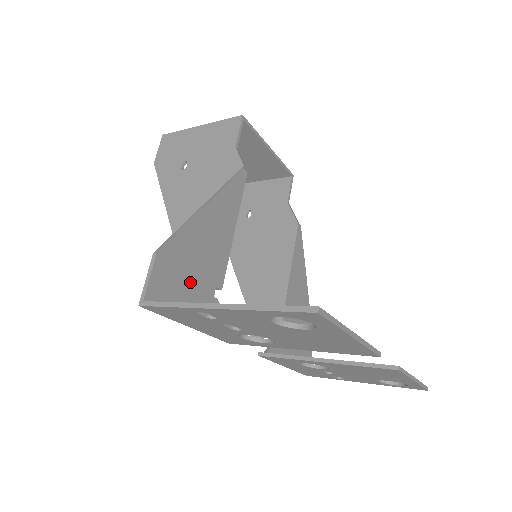
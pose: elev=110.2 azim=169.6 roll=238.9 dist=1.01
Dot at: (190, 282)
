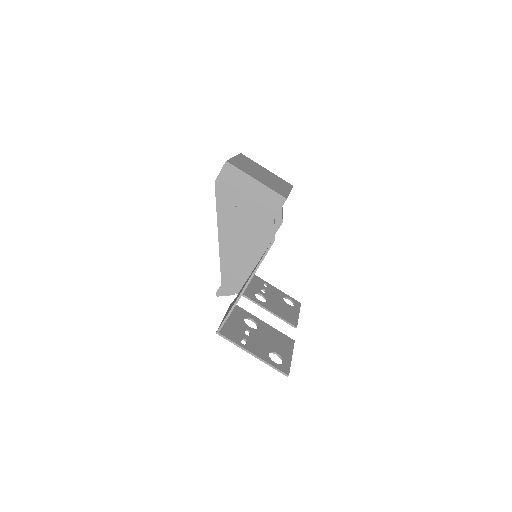
Dot at: occluded
